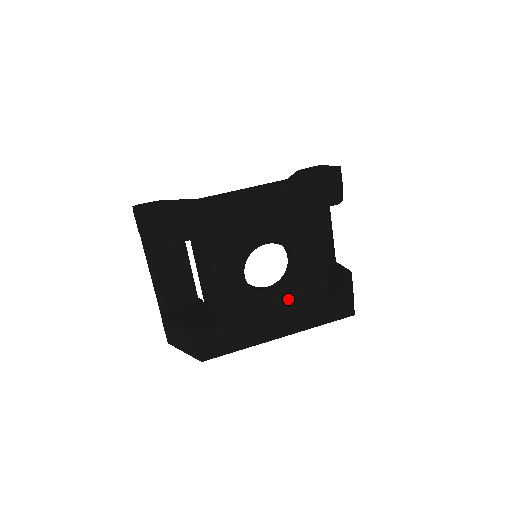
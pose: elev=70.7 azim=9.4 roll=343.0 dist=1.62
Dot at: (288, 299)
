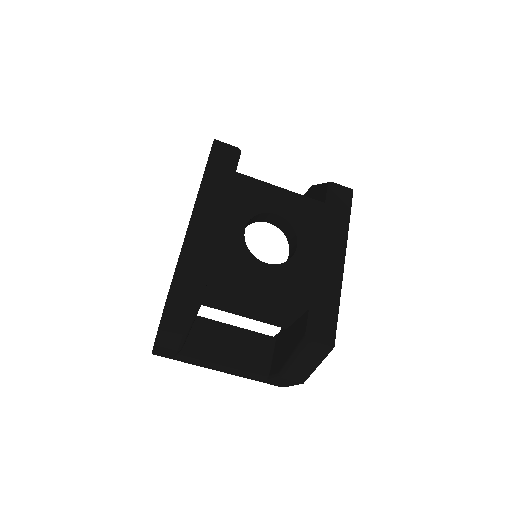
Dot at: (309, 237)
